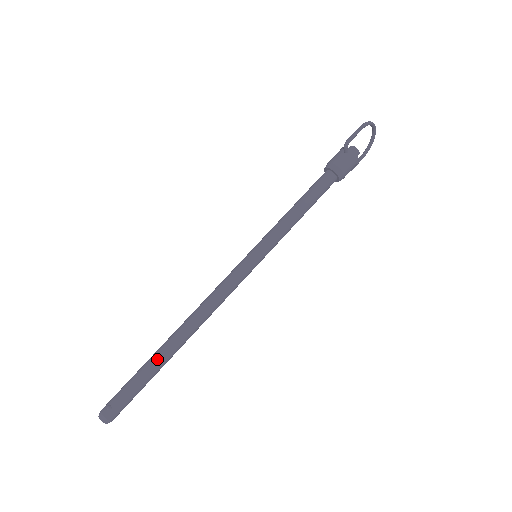
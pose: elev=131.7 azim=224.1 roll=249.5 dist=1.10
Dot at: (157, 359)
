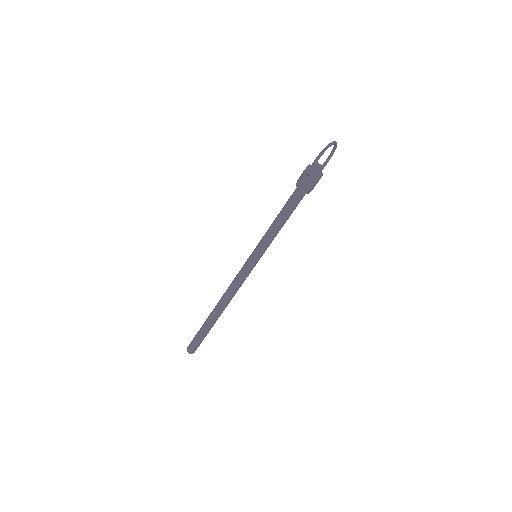
Dot at: (209, 323)
